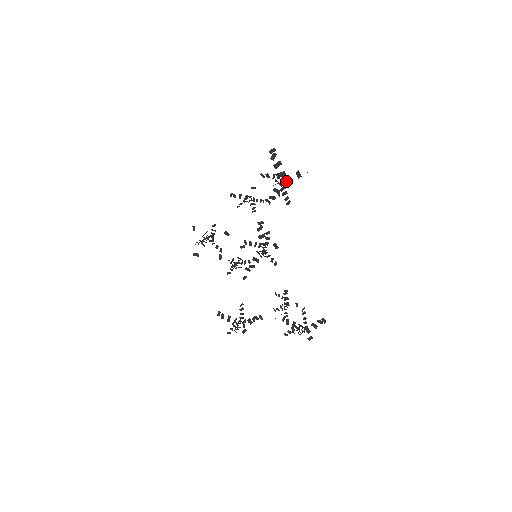
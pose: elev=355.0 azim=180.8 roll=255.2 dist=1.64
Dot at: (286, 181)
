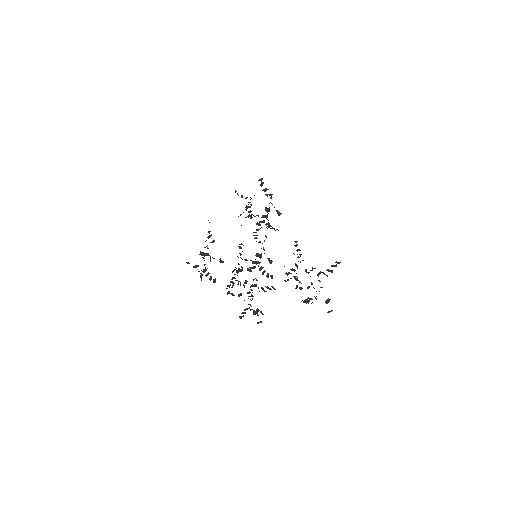
Dot at: occluded
